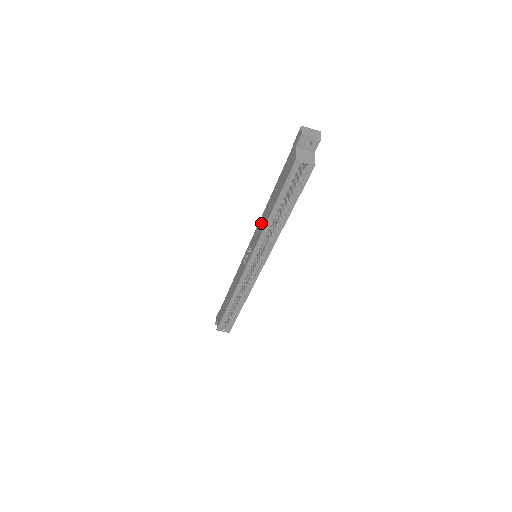
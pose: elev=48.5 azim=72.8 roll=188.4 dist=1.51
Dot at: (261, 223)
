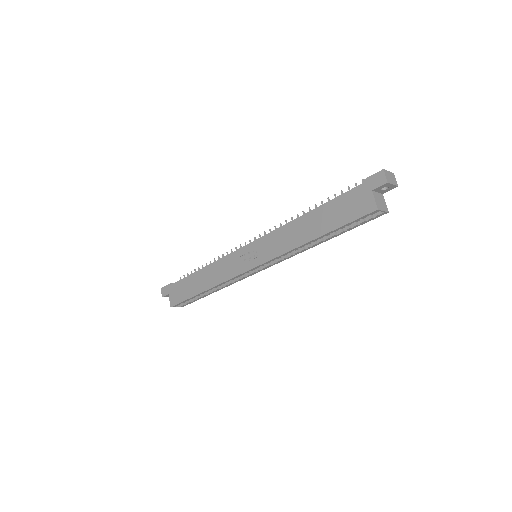
Dot at: (285, 236)
